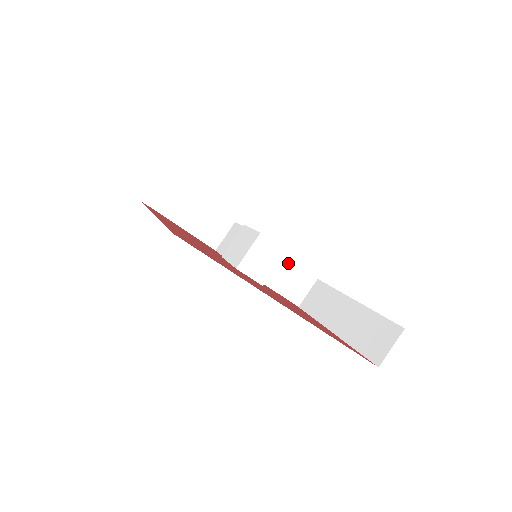
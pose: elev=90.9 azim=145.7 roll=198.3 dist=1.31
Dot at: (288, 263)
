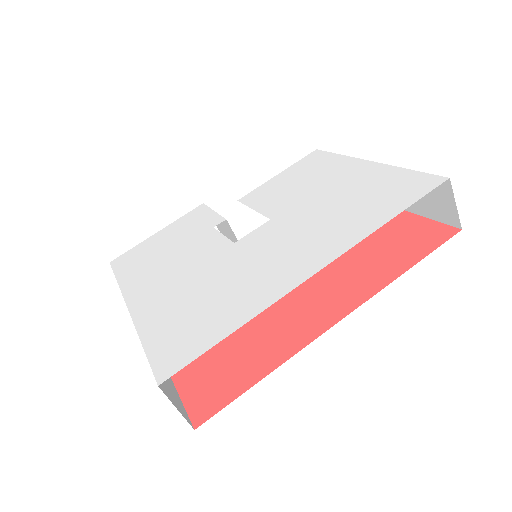
Dot at: occluded
